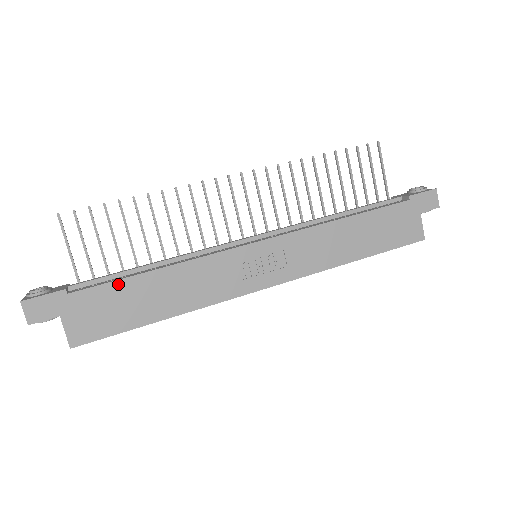
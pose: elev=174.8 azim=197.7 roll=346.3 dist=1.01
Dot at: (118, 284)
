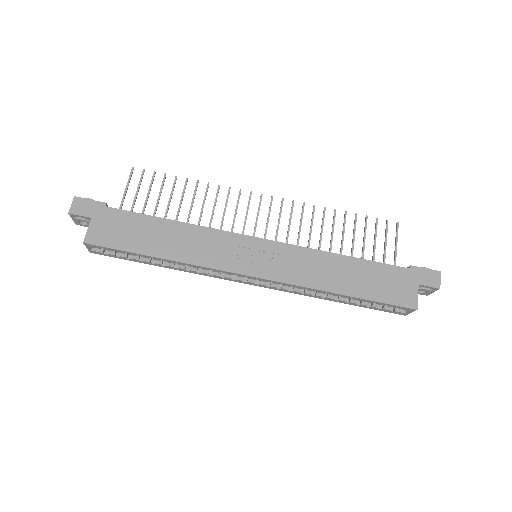
Dot at: (142, 217)
